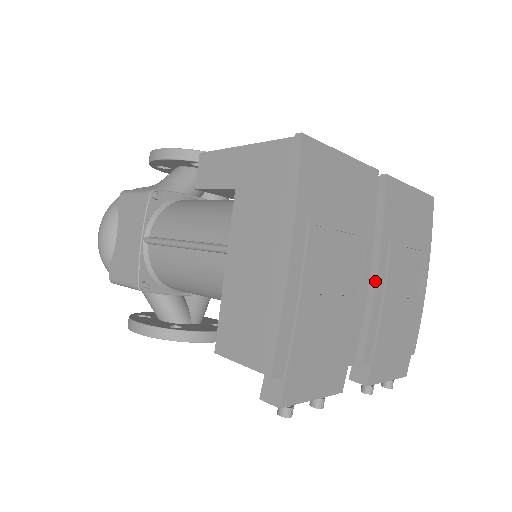
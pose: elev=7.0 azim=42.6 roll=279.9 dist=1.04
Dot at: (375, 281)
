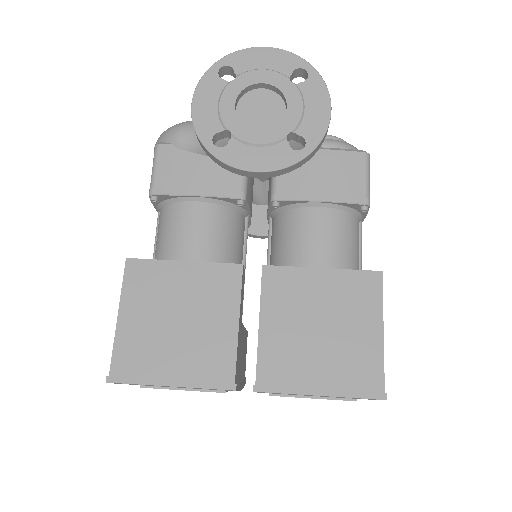
Dot at: occluded
